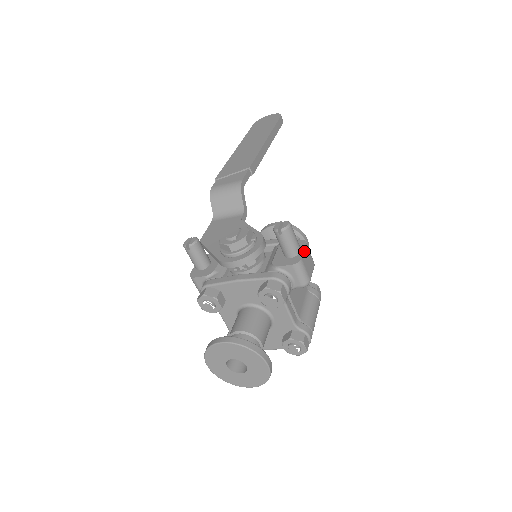
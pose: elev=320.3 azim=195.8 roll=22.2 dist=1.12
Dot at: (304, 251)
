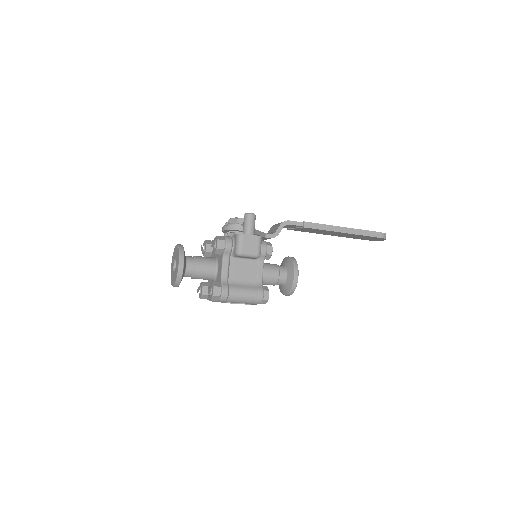
Dot at: (251, 235)
